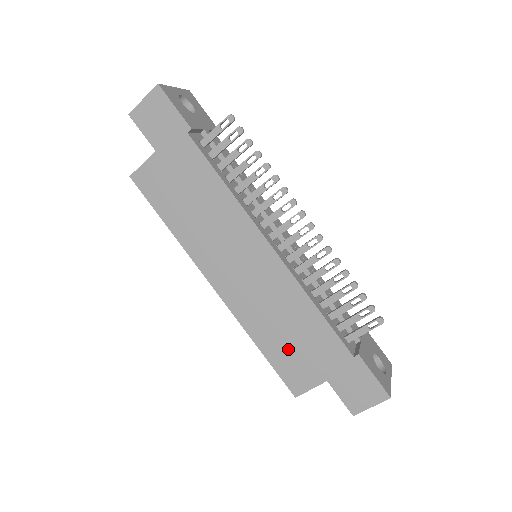
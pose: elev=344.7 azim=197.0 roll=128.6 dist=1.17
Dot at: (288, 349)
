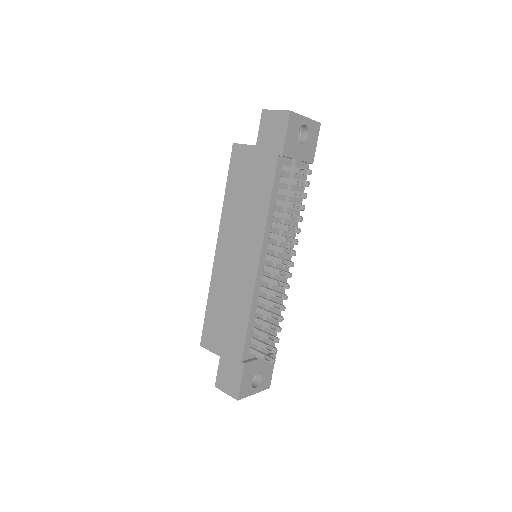
Dot at: (219, 320)
